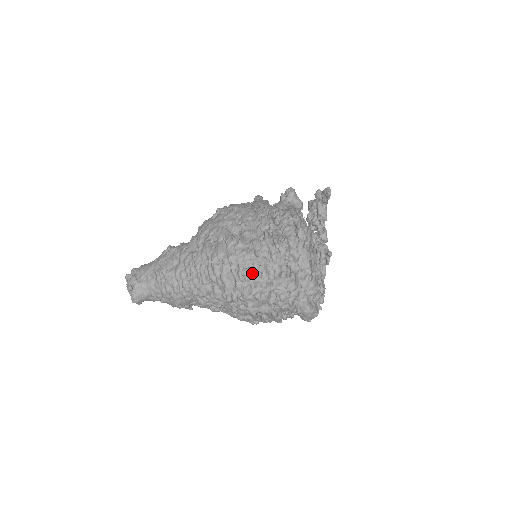
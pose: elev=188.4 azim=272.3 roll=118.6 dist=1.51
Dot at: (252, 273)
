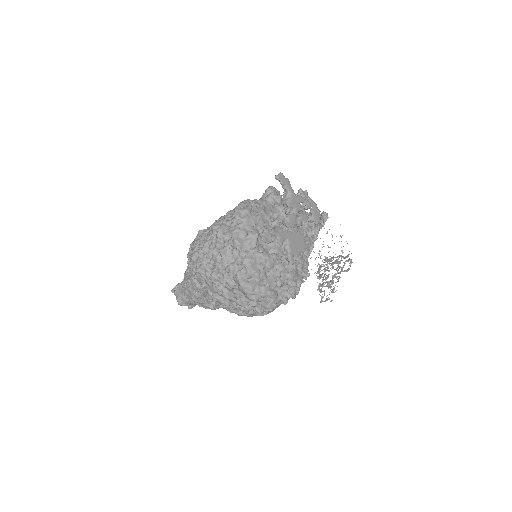
Dot at: (196, 253)
